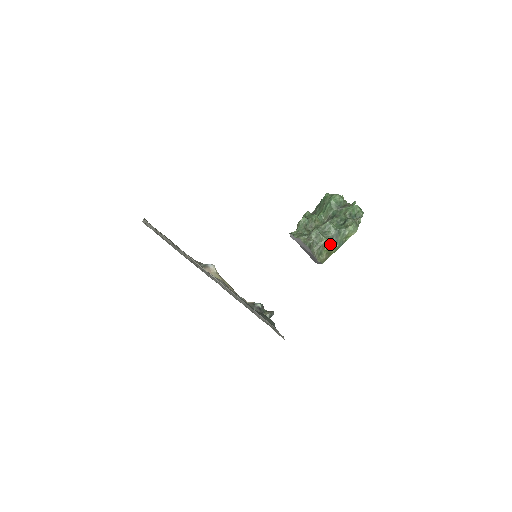
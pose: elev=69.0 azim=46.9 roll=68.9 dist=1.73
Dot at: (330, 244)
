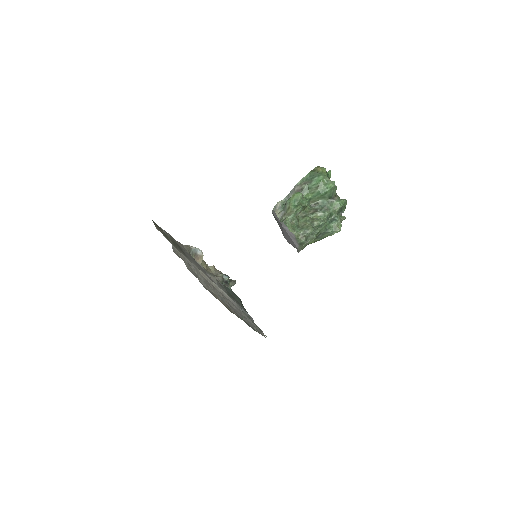
Dot at: (315, 239)
